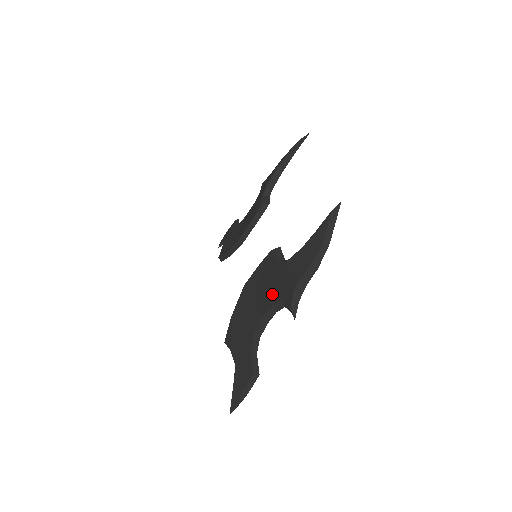
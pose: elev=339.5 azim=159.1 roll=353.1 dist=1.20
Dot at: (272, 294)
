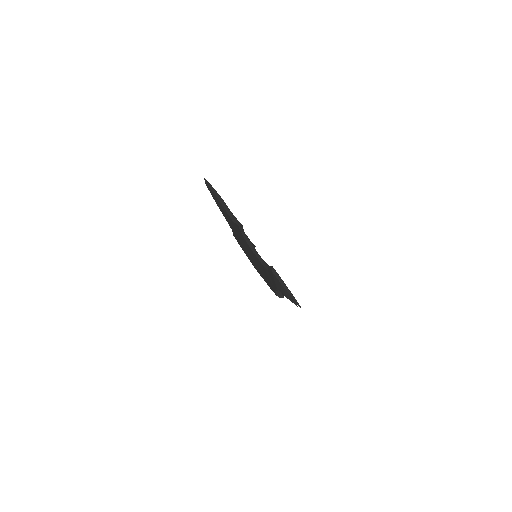
Dot at: (243, 240)
